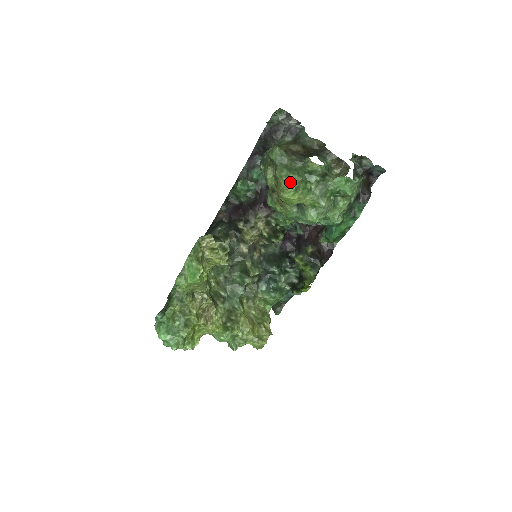
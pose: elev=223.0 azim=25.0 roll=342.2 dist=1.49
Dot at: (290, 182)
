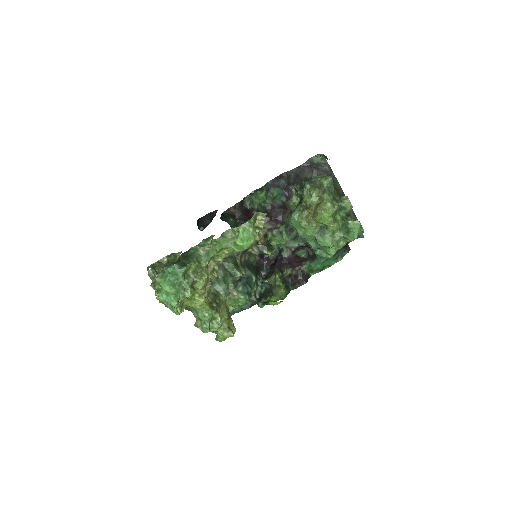
Dot at: (333, 206)
